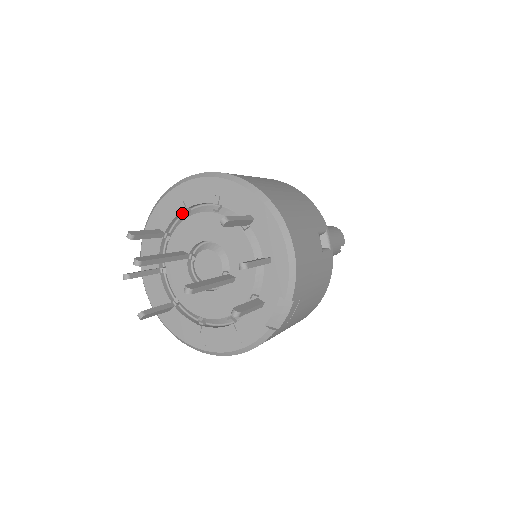
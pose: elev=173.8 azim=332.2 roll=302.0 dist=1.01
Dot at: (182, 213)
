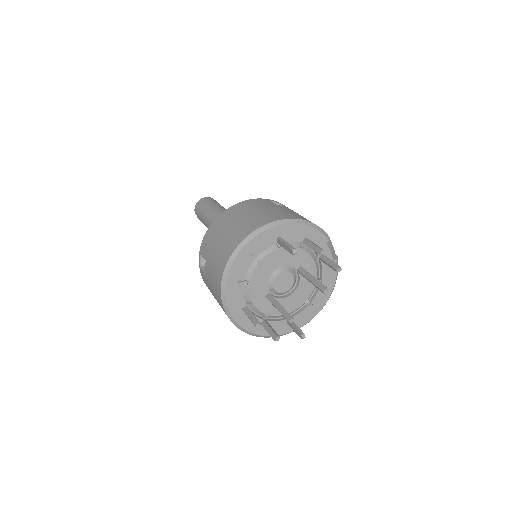
Dot at: (241, 287)
